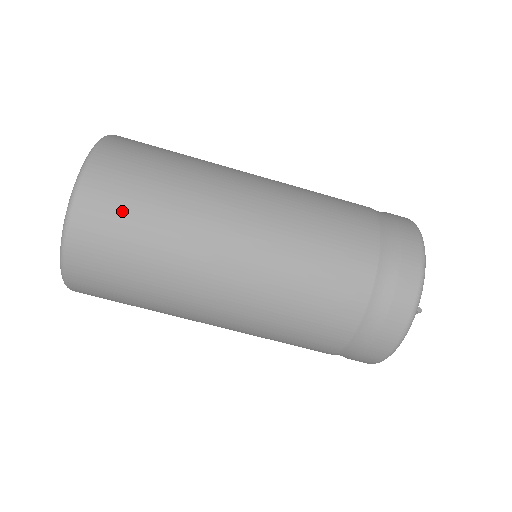
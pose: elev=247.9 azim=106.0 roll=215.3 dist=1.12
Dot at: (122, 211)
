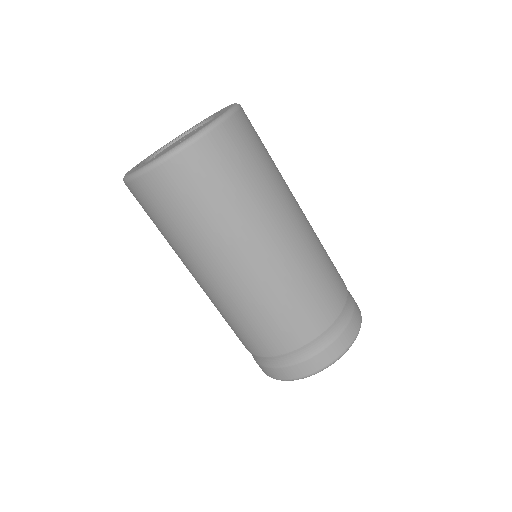
Dot at: (245, 153)
